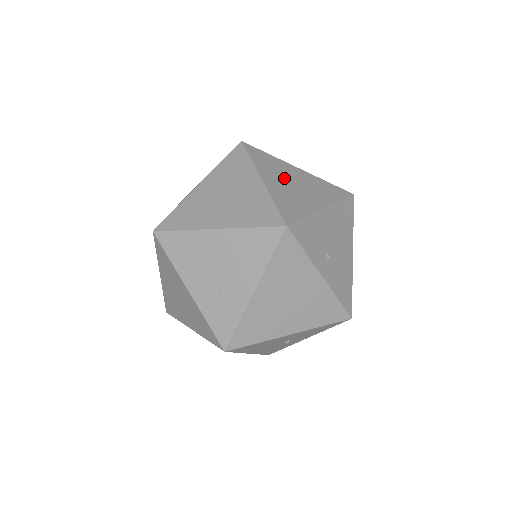
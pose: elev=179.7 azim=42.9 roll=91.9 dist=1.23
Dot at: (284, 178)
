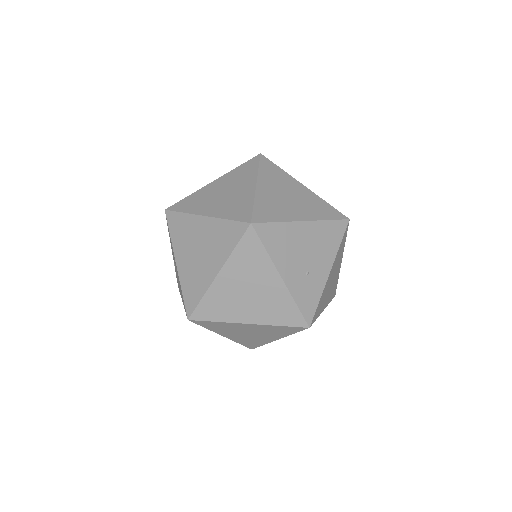
Dot at: occluded
